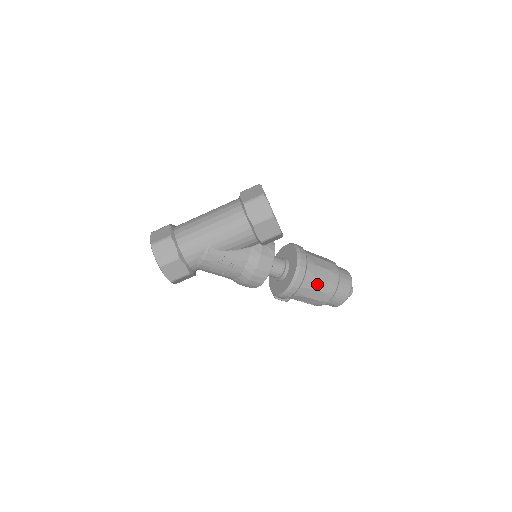
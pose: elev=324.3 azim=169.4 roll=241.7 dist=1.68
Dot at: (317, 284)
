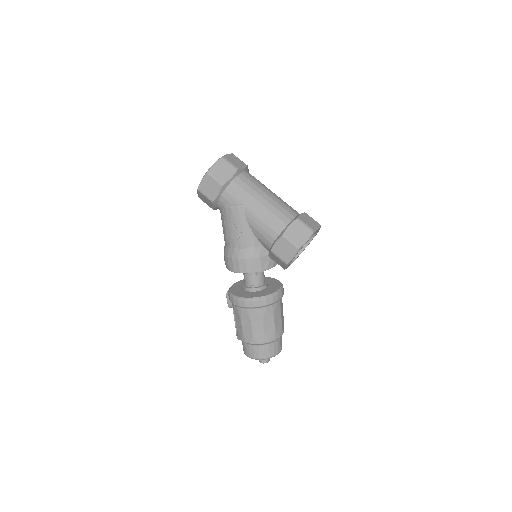
Dot at: (257, 323)
